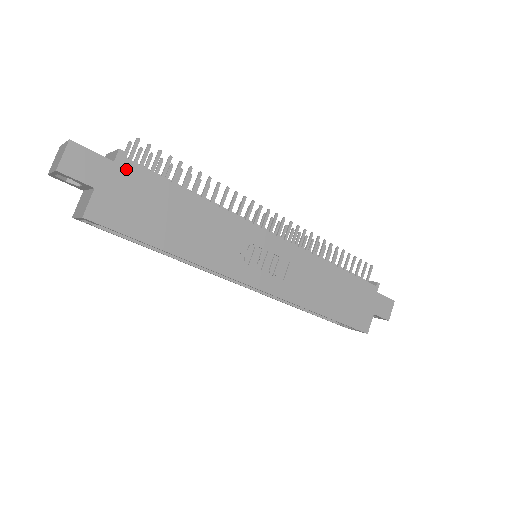
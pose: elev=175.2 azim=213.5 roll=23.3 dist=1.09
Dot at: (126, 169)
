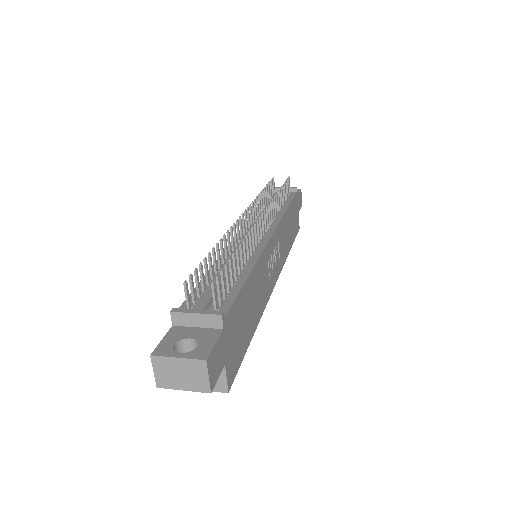
Dot at: (228, 322)
